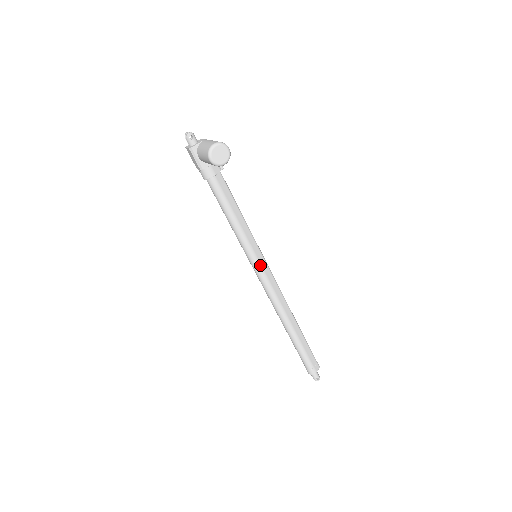
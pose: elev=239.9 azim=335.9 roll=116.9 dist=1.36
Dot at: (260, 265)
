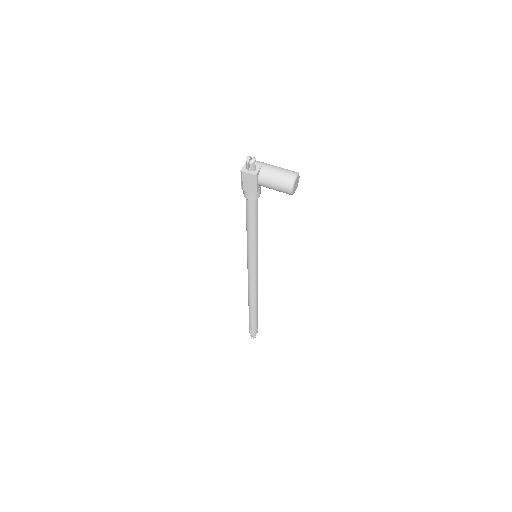
Dot at: occluded
